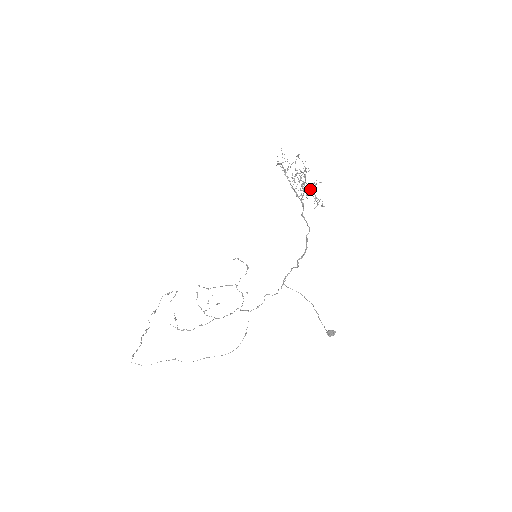
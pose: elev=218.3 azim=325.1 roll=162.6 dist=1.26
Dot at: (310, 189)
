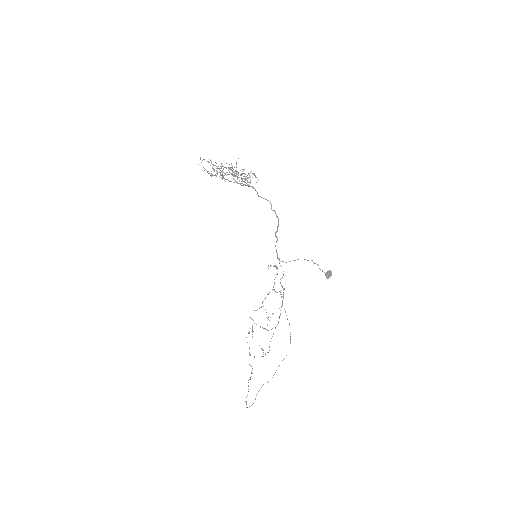
Dot at: occluded
